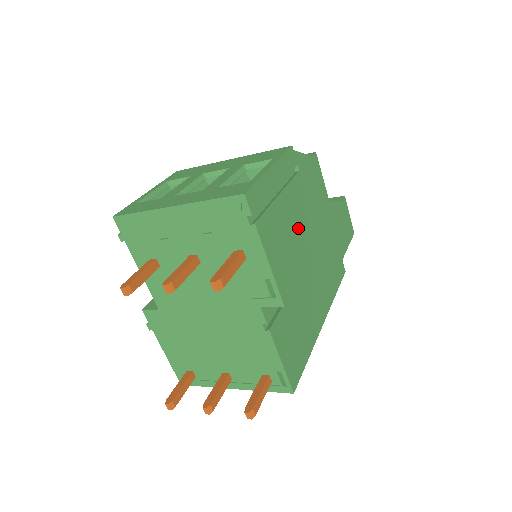
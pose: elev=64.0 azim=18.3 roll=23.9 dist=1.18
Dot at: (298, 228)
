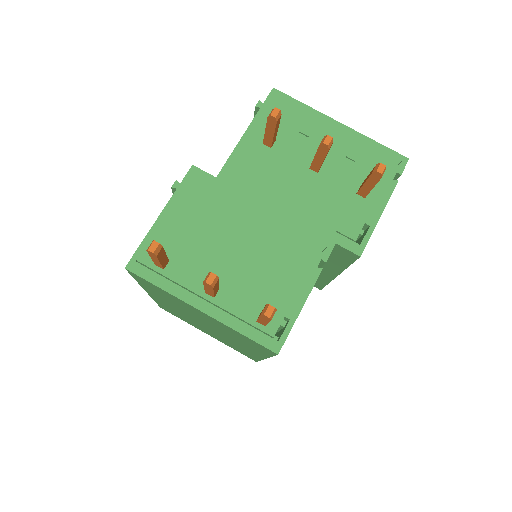
Dot at: occluded
